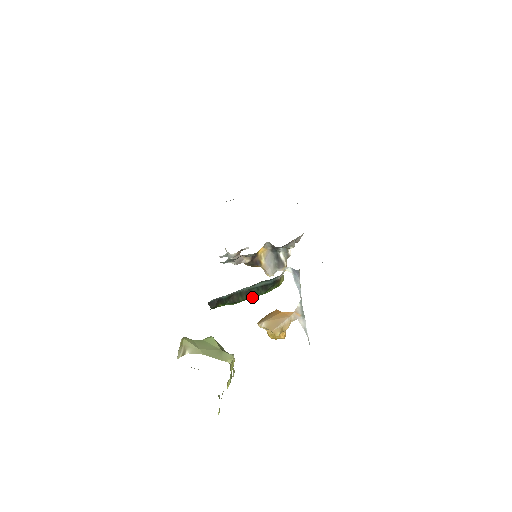
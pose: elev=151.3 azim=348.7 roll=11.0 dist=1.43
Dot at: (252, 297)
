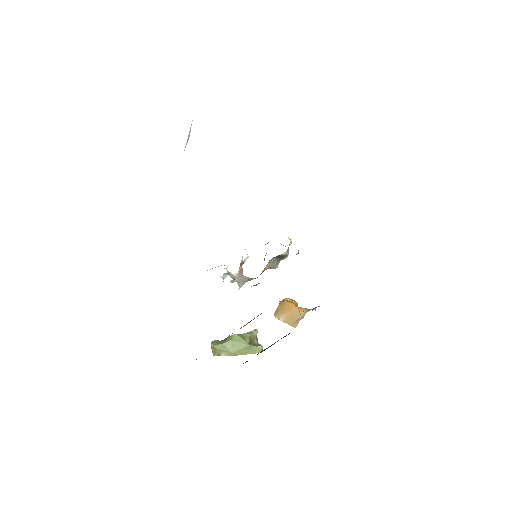
Dot at: occluded
